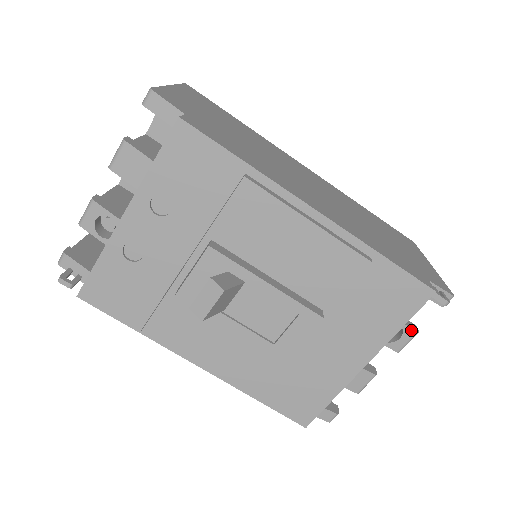
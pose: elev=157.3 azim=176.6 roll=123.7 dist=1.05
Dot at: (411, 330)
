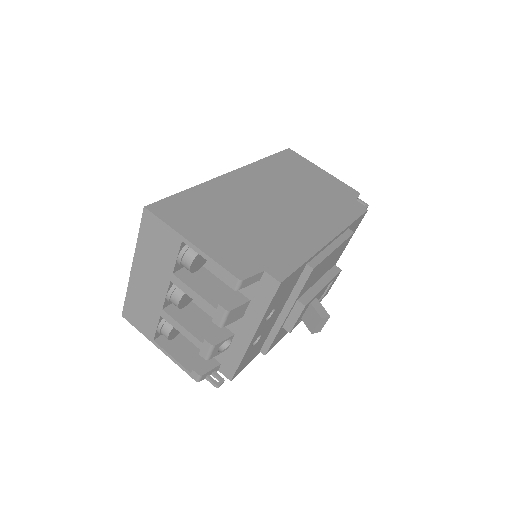
Dot at: occluded
